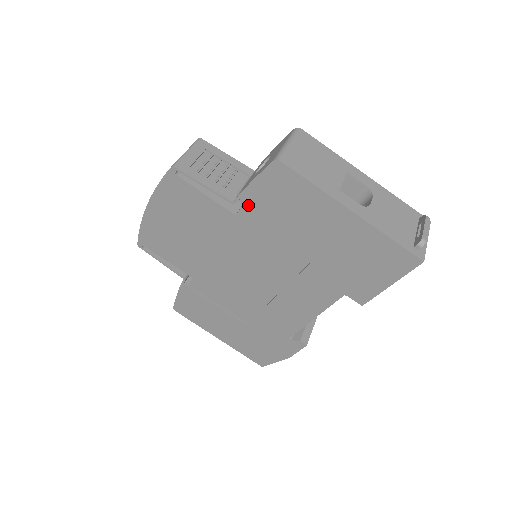
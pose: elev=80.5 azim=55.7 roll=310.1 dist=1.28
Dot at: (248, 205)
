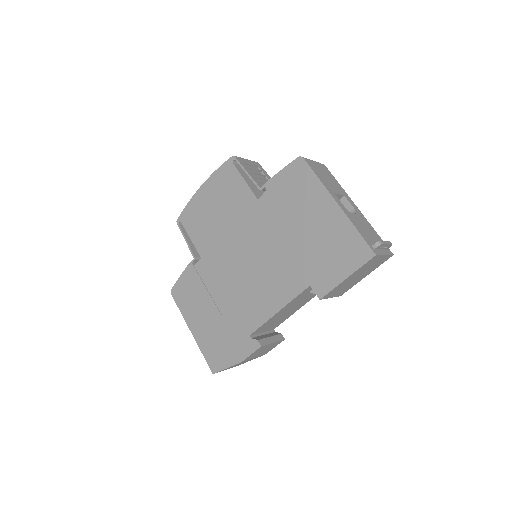
Dot at: (269, 191)
